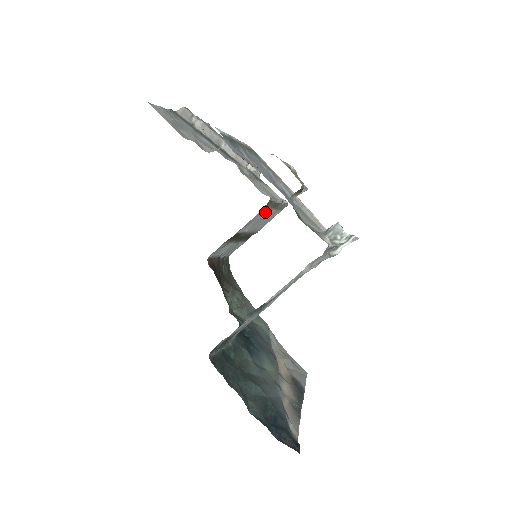
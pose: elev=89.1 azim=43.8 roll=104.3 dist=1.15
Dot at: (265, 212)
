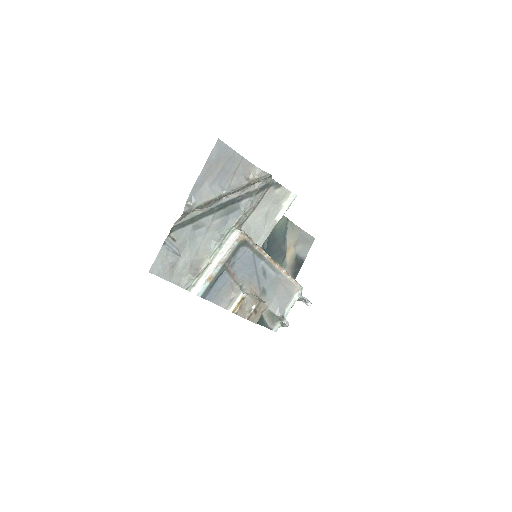
Dot at: occluded
